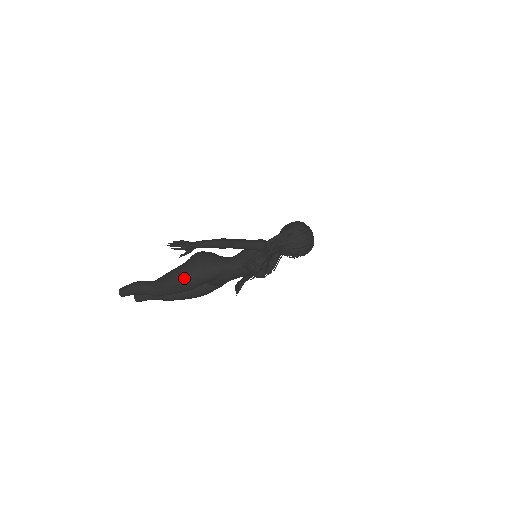
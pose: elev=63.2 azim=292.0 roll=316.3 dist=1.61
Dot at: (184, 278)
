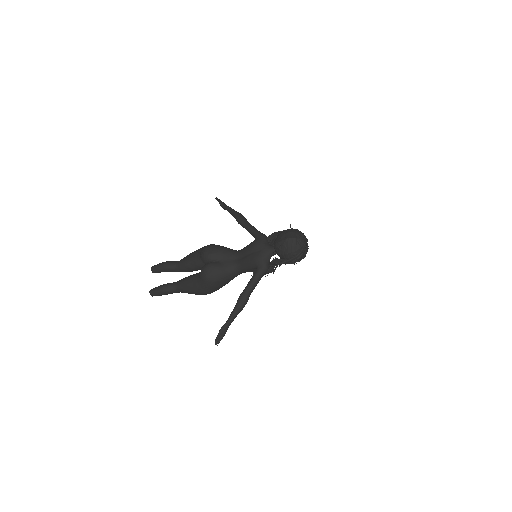
Dot at: occluded
